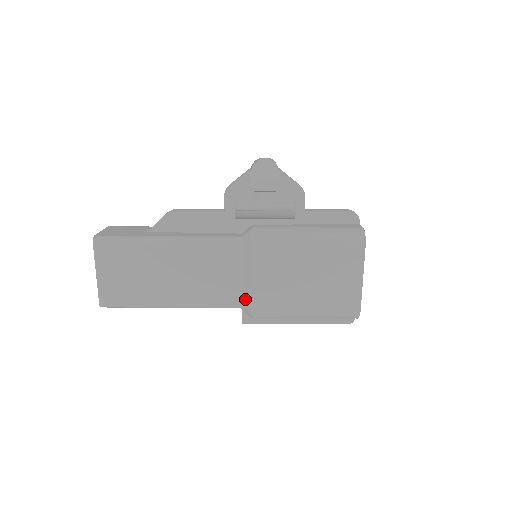
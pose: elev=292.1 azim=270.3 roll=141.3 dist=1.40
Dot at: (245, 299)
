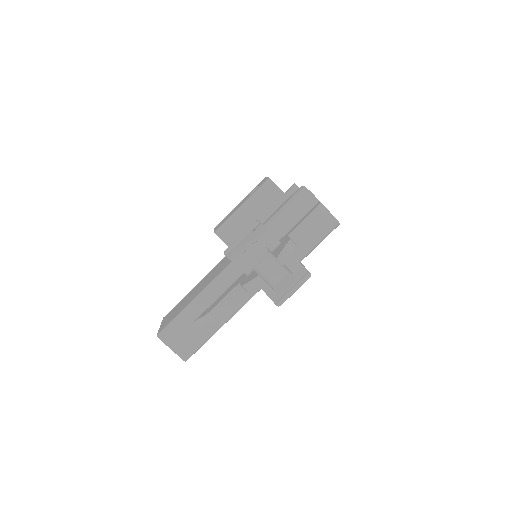
Dot at: occluded
